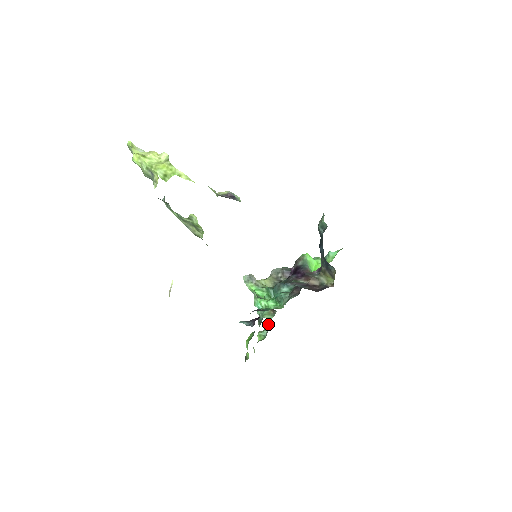
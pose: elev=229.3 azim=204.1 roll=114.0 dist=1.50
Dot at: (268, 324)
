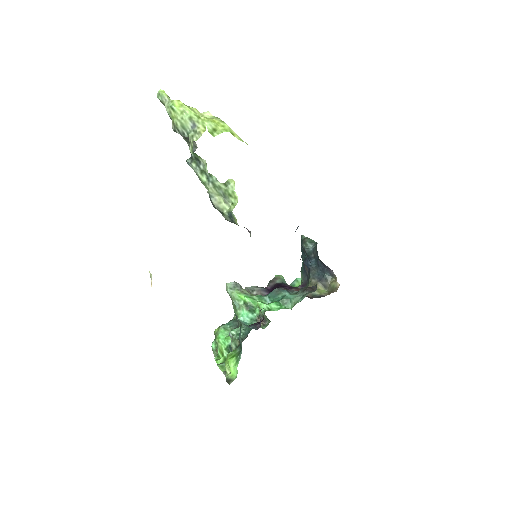
Dot at: (226, 356)
